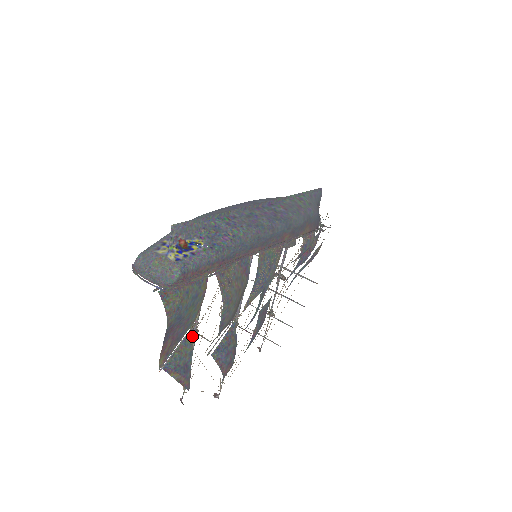
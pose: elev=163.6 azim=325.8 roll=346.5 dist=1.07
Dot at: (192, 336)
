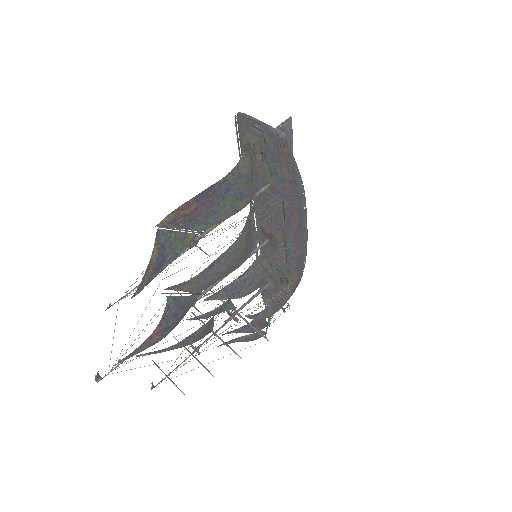
Dot at: (190, 242)
